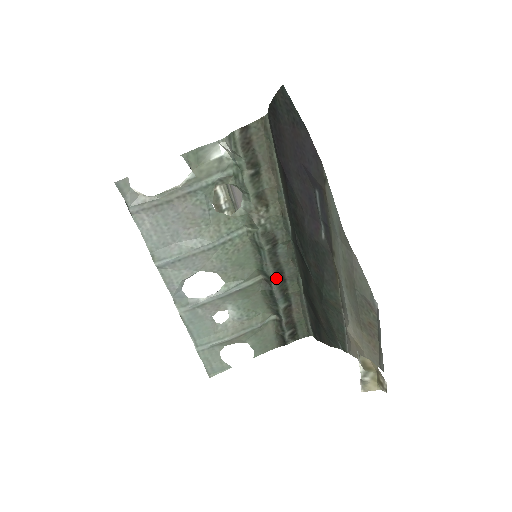
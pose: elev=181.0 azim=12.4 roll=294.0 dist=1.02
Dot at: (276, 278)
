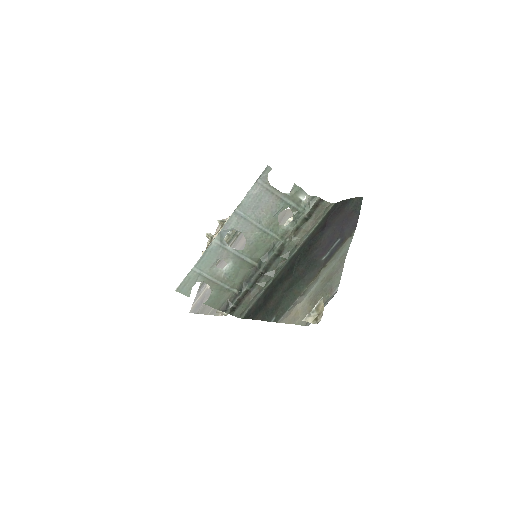
Dot at: (262, 271)
